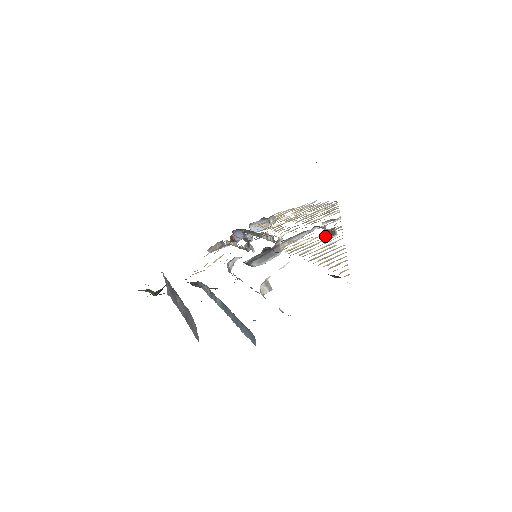
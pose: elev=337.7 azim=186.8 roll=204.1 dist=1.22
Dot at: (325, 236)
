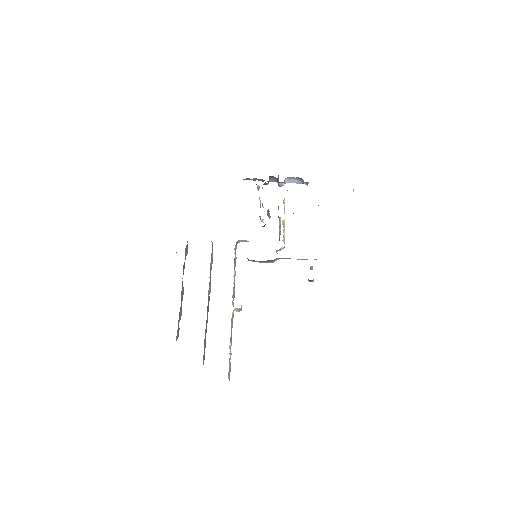
Dot at: (310, 268)
